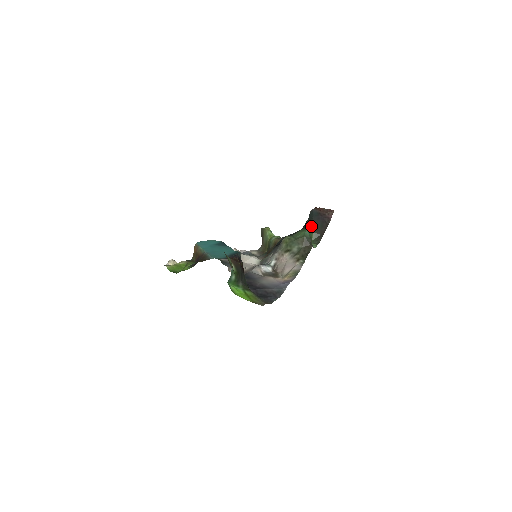
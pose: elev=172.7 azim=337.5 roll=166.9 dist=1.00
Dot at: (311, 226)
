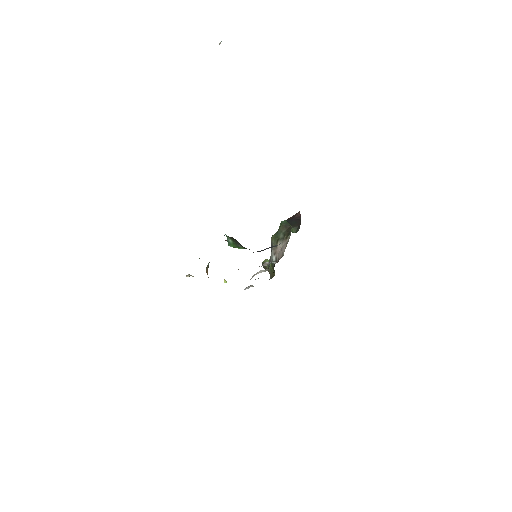
Dot at: occluded
